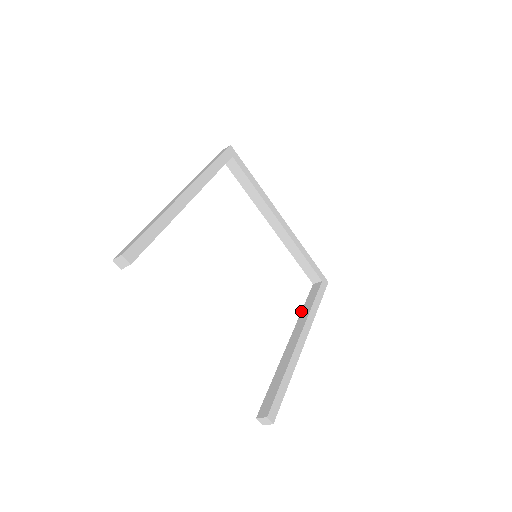
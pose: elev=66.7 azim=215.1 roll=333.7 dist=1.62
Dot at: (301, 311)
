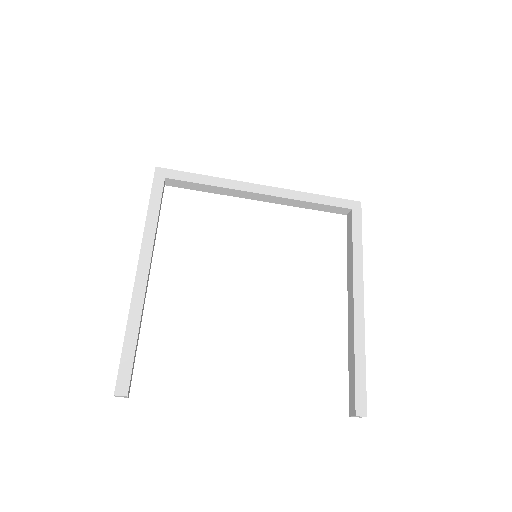
Dot at: occluded
